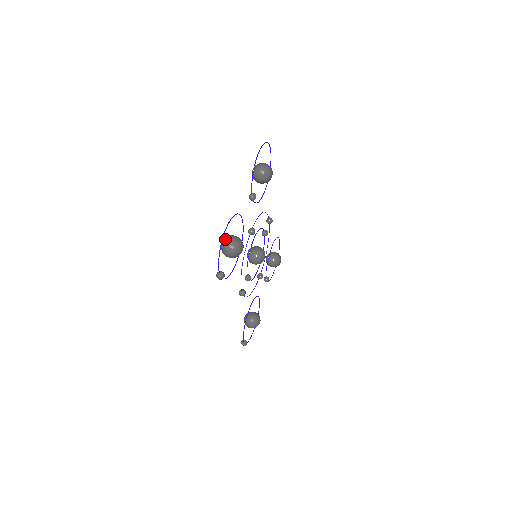
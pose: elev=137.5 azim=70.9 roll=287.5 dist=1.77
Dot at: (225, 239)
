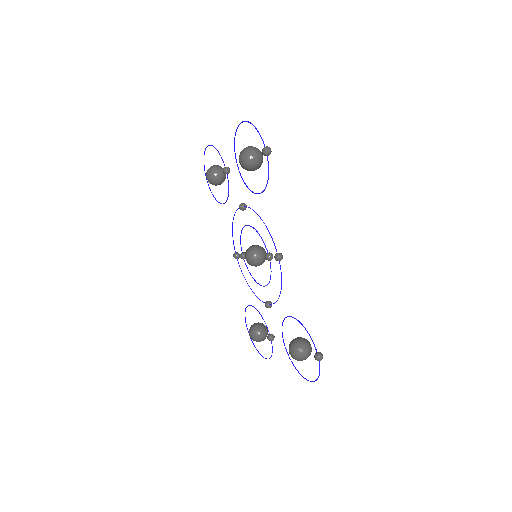
Dot at: (242, 150)
